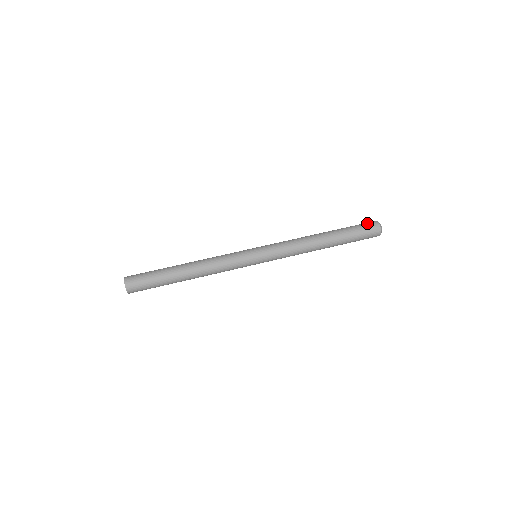
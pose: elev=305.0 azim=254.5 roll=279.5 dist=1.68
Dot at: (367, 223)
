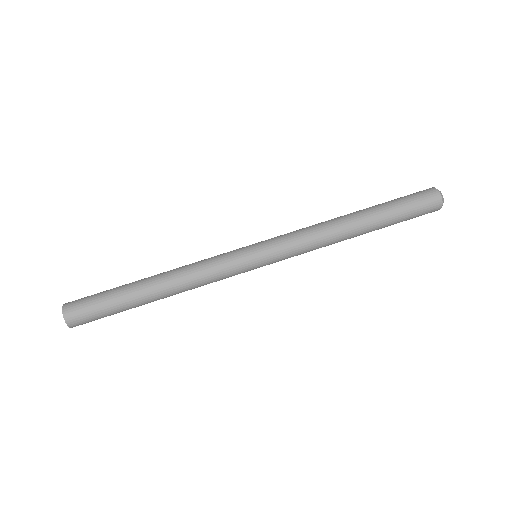
Dot at: (423, 195)
